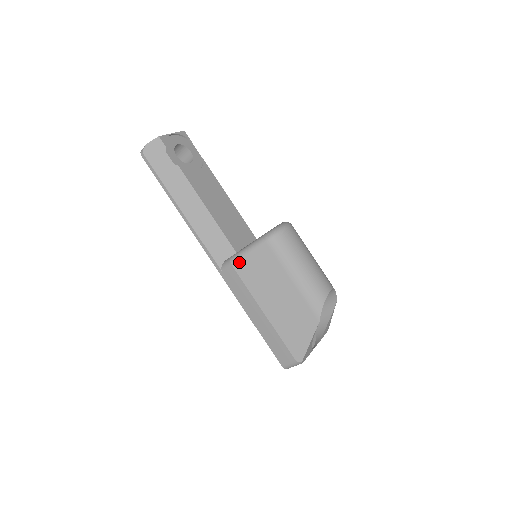
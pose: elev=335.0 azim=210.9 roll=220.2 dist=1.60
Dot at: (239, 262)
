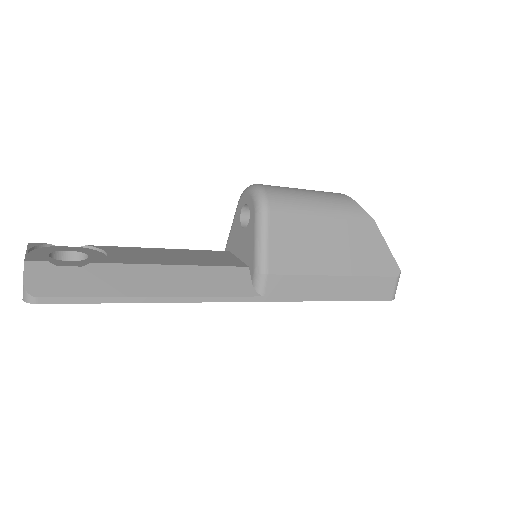
Dot at: (270, 262)
